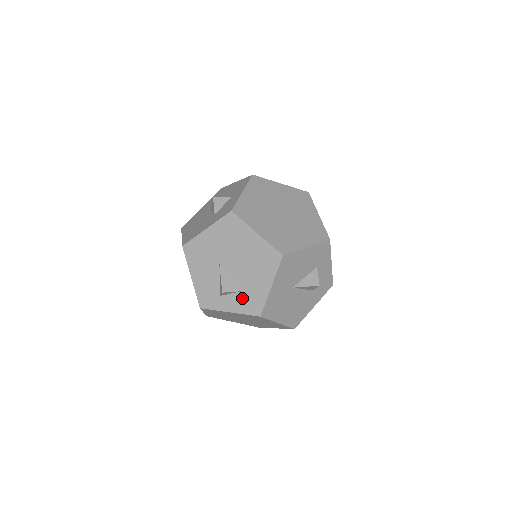
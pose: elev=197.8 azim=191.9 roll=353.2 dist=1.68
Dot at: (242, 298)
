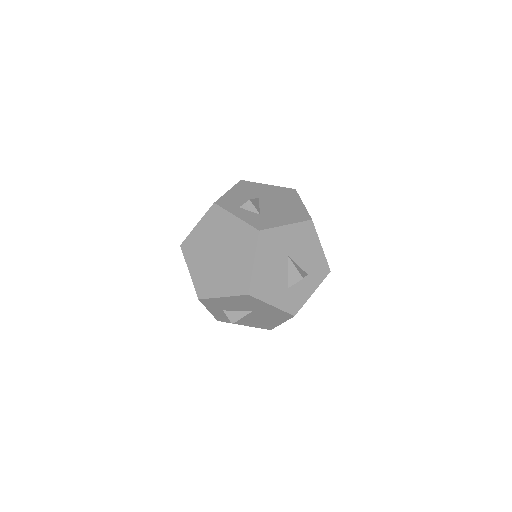
Dot at: (256, 217)
